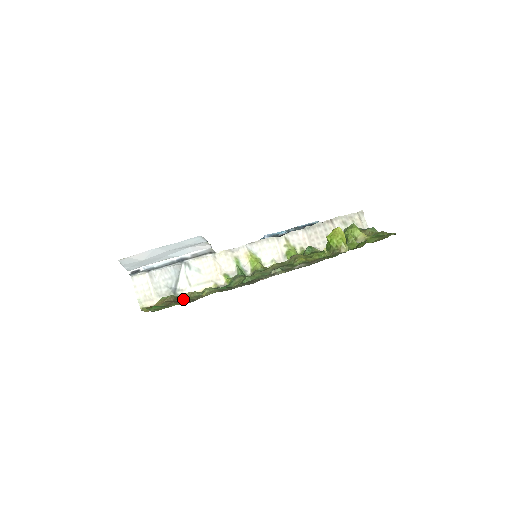
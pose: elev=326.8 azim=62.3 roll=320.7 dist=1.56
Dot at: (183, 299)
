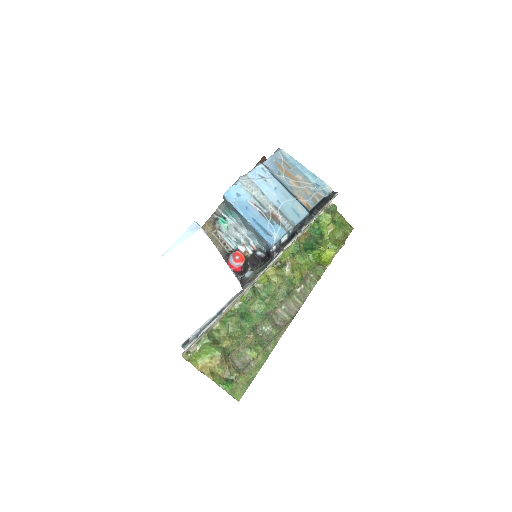
Dot at: (227, 350)
